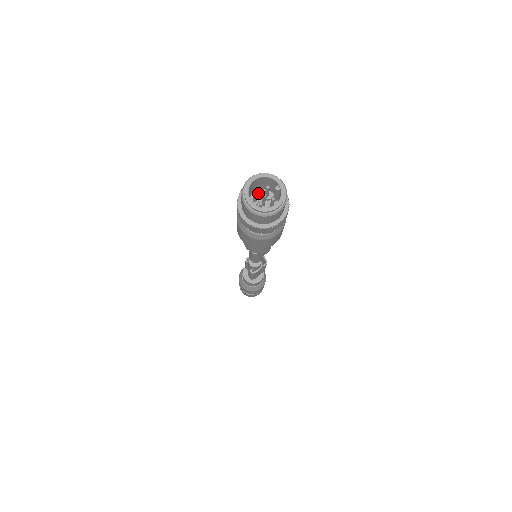
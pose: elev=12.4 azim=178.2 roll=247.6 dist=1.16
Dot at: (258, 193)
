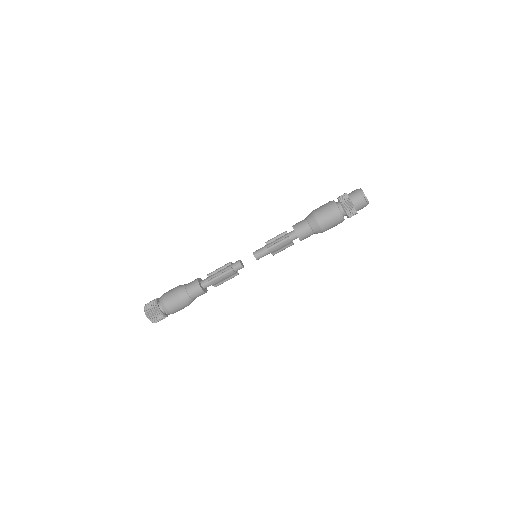
Dot at: occluded
